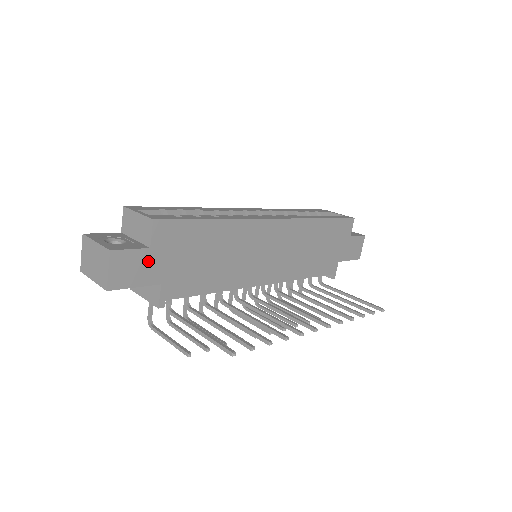
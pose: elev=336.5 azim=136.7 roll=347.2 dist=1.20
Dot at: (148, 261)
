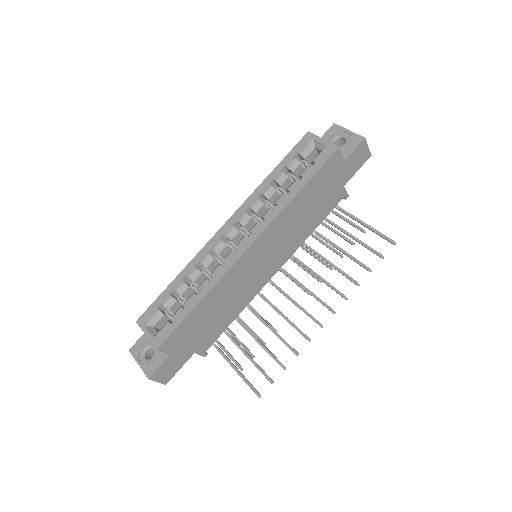
Dot at: (175, 358)
